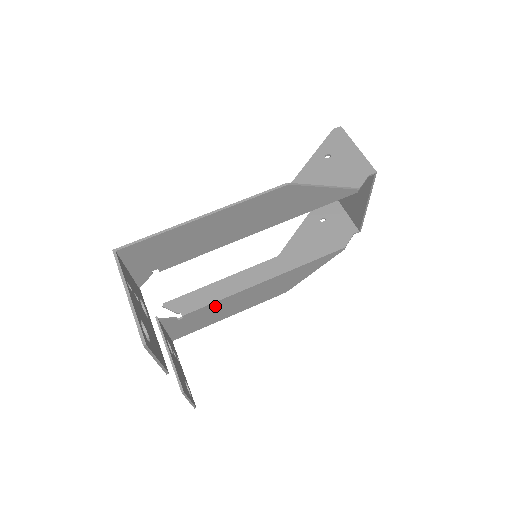
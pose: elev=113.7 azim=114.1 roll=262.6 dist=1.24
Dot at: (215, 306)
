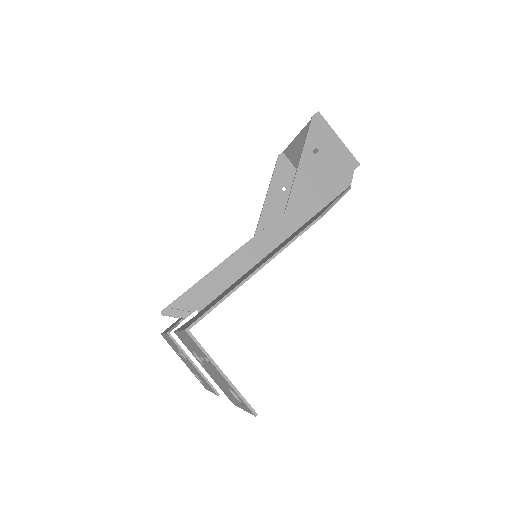
Dot at: occluded
